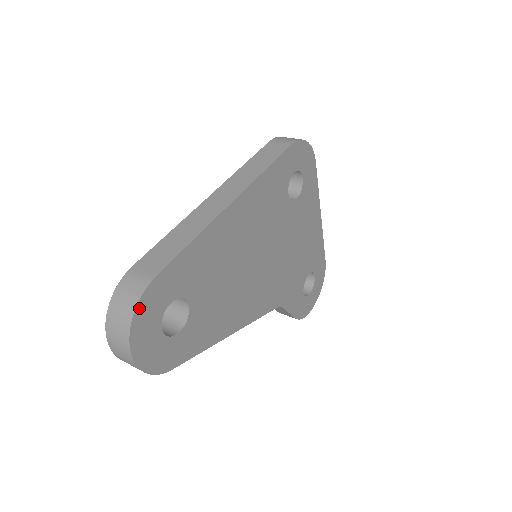
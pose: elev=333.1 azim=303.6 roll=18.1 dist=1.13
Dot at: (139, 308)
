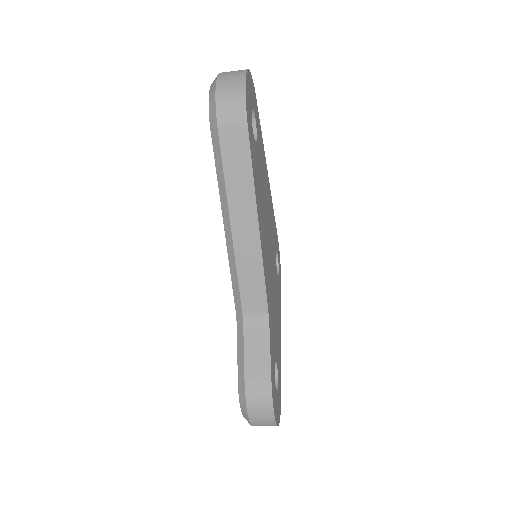
Dot at: (252, 80)
